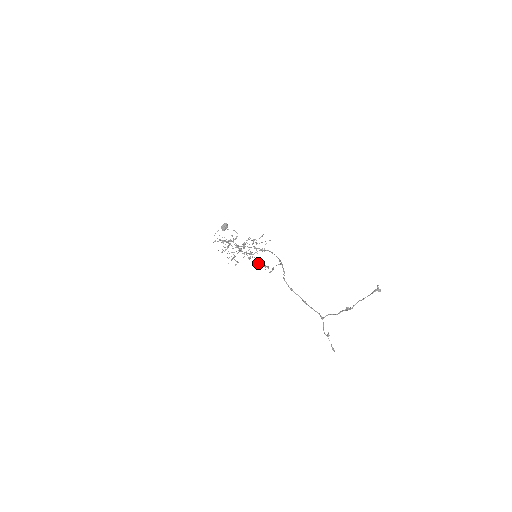
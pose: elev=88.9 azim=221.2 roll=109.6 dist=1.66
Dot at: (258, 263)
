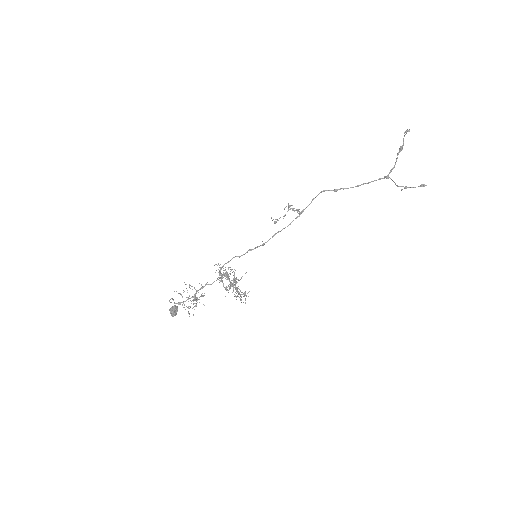
Dot at: (276, 219)
